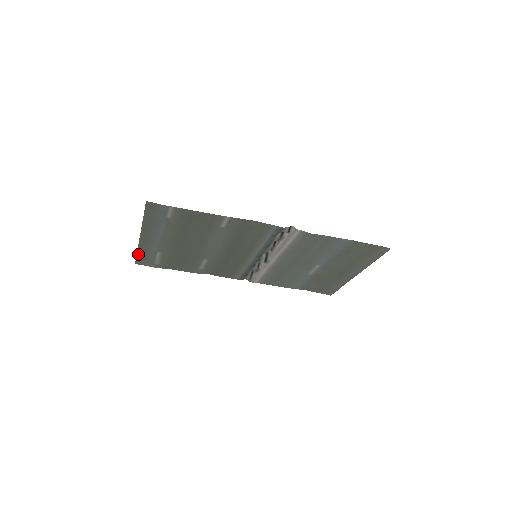
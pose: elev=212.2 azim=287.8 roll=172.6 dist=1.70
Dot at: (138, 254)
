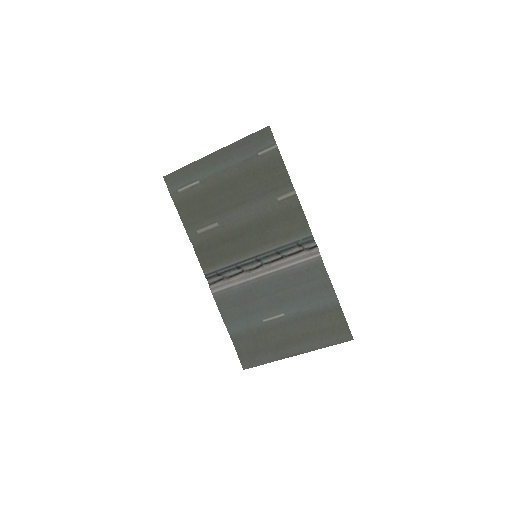
Dot at: (182, 169)
